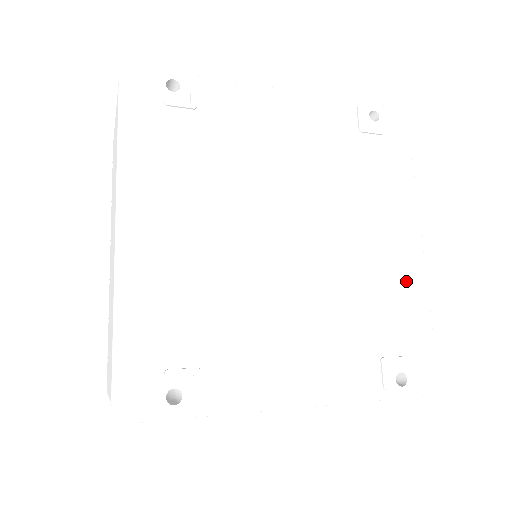
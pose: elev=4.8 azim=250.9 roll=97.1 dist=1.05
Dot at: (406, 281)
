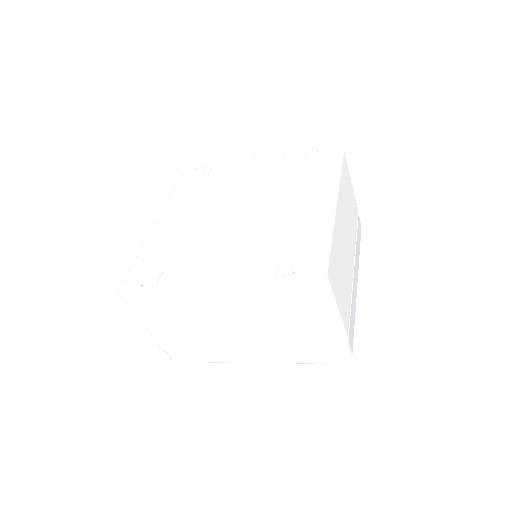
Dot at: (312, 222)
